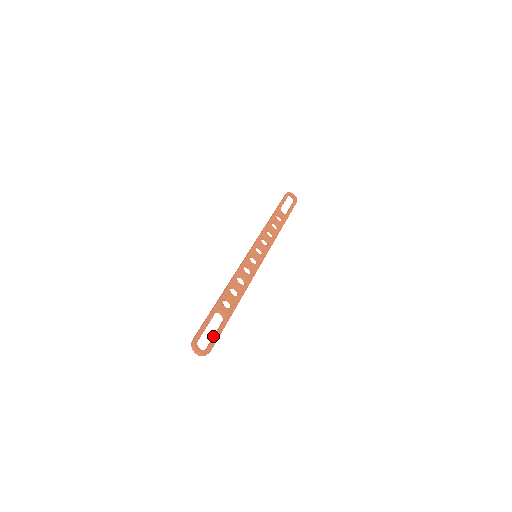
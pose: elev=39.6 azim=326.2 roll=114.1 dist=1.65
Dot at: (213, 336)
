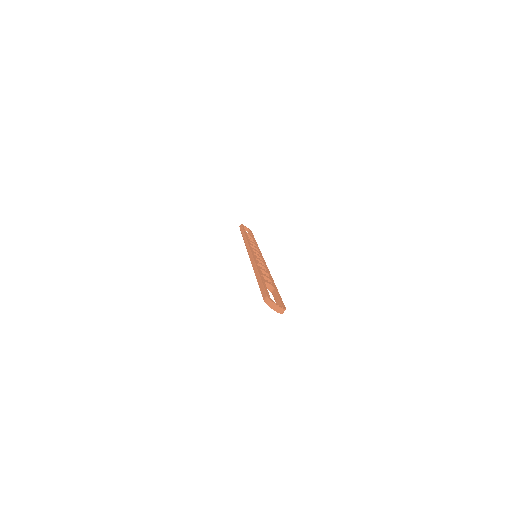
Dot at: (276, 300)
